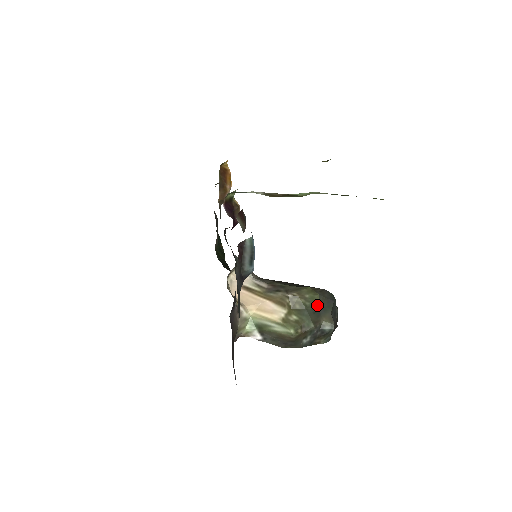
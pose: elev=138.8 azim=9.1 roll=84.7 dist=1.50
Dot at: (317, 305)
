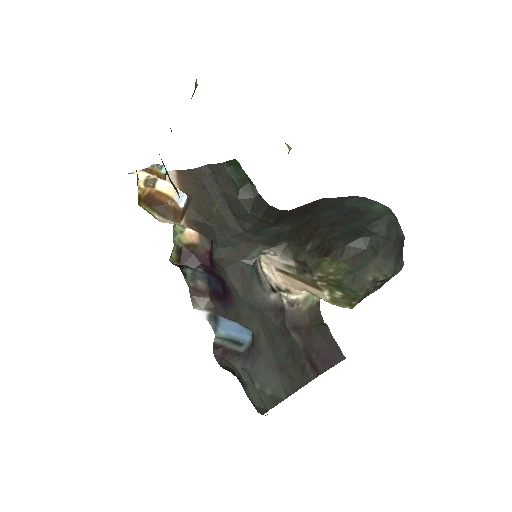
Dot at: (350, 270)
